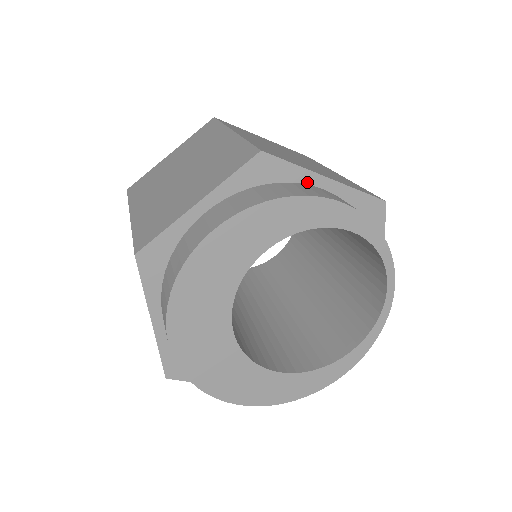
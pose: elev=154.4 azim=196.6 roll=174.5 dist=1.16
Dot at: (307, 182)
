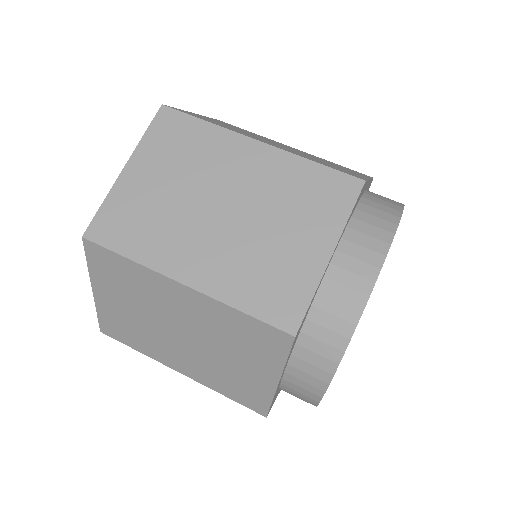
Dot at: (364, 190)
